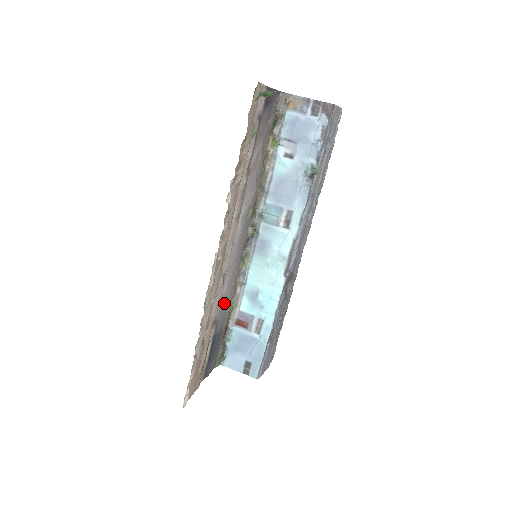
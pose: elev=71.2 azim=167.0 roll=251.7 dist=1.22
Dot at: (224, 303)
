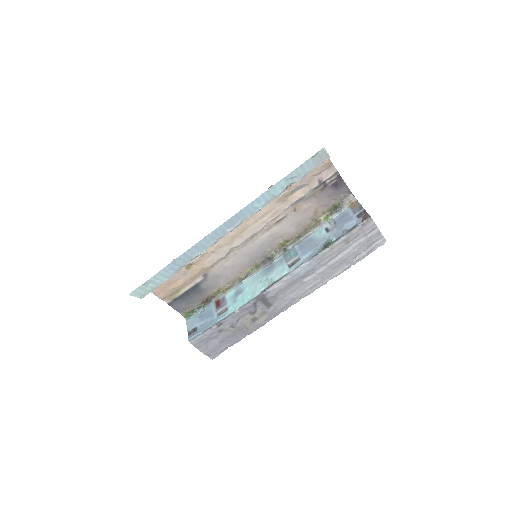
Dot at: (220, 274)
